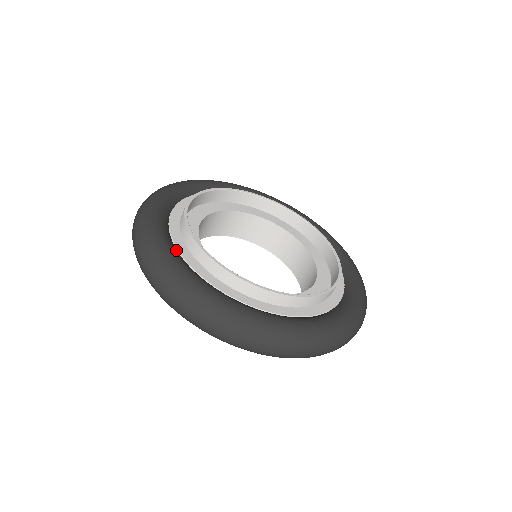
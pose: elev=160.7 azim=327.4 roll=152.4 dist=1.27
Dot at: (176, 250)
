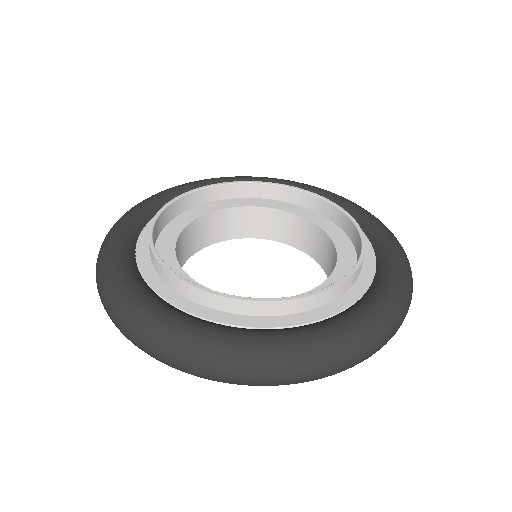
Dot at: (149, 216)
